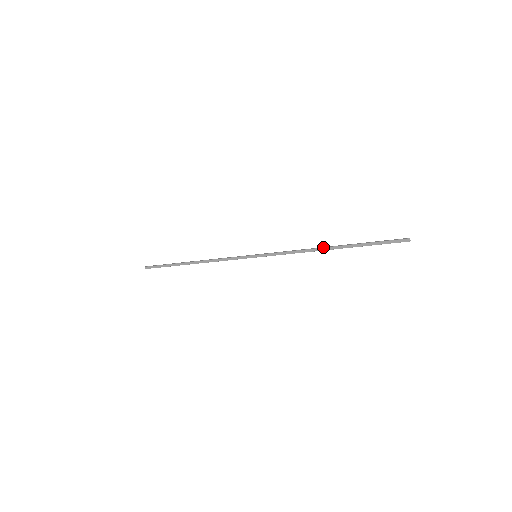
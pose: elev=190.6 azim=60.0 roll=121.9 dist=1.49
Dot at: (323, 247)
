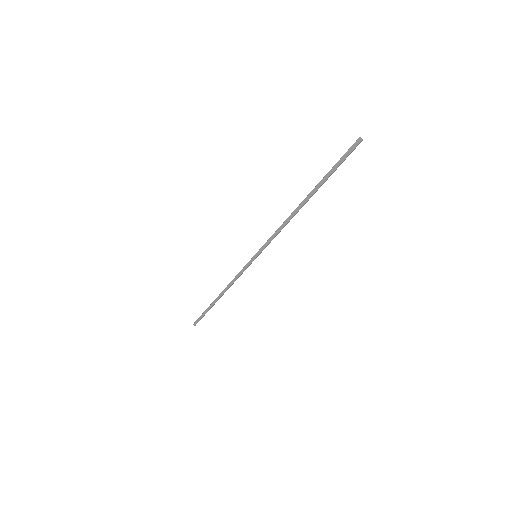
Dot at: occluded
